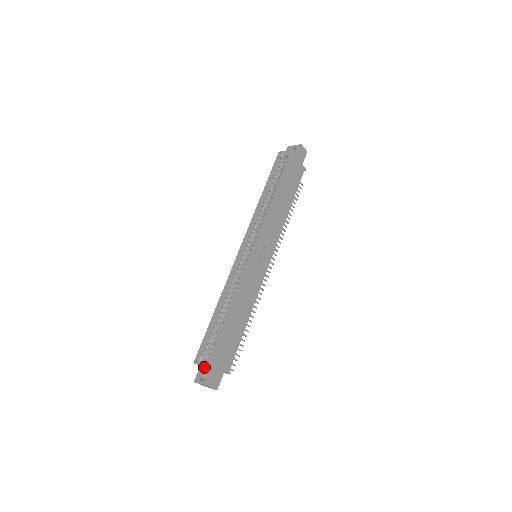
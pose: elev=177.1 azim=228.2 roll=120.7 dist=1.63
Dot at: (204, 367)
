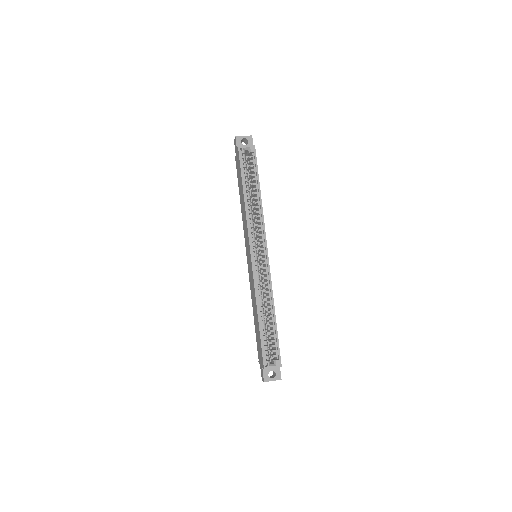
Dot at: occluded
